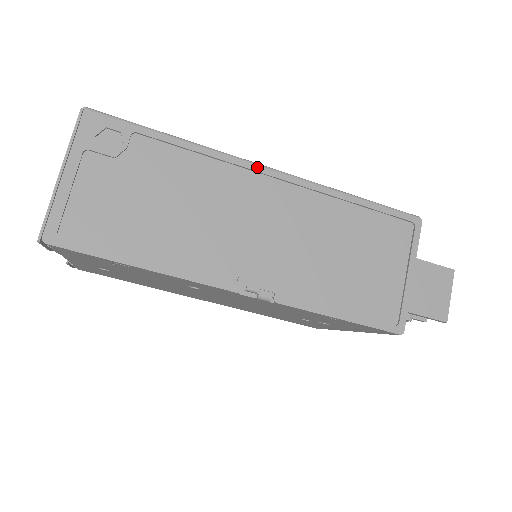
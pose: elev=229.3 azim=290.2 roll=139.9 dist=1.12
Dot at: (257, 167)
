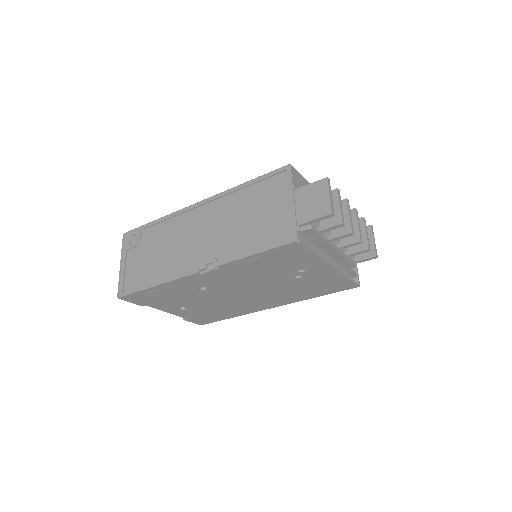
Dot at: (192, 206)
